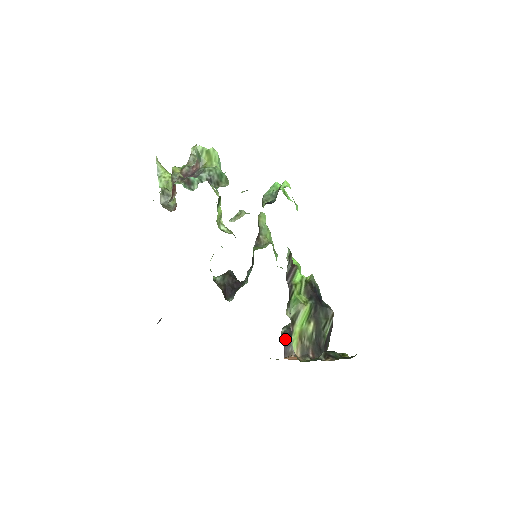
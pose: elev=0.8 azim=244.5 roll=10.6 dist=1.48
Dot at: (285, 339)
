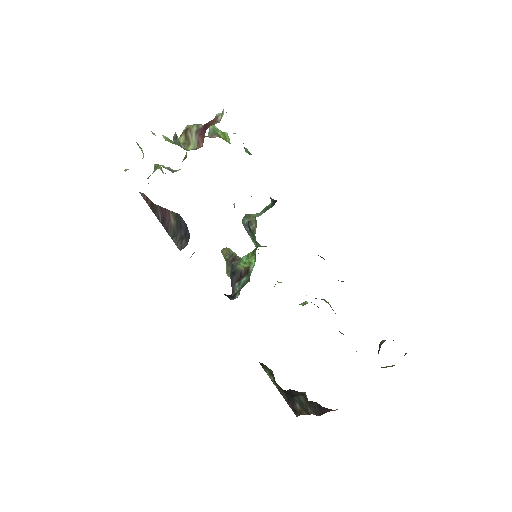
Dot at: (285, 394)
